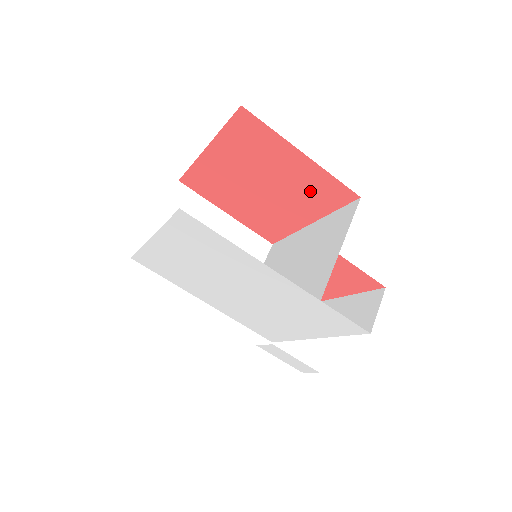
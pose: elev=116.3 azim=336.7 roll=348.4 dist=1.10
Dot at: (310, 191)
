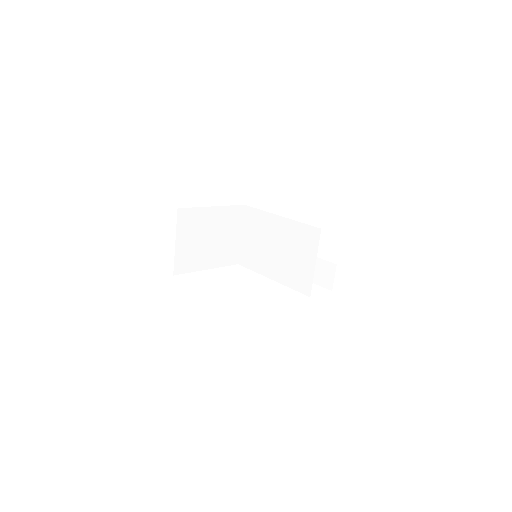
Dot at: occluded
